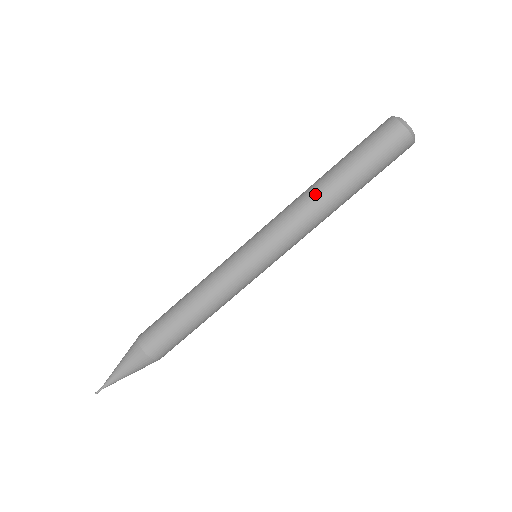
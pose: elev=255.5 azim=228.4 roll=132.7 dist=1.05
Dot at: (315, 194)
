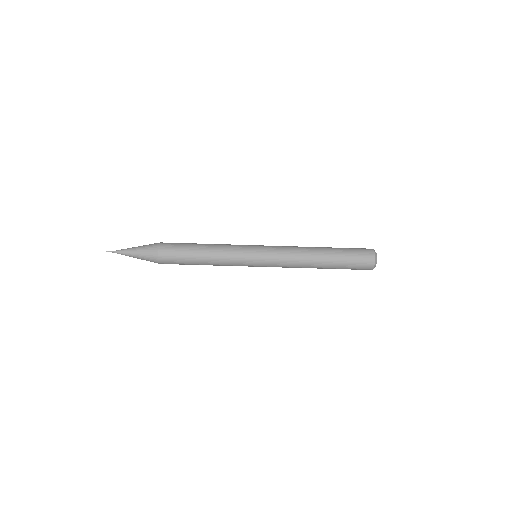
Dot at: (310, 247)
